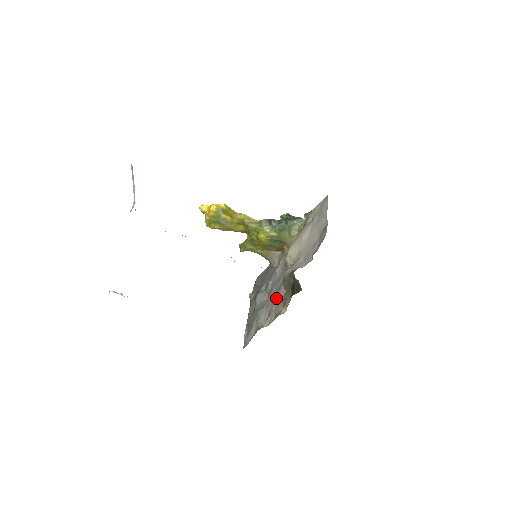
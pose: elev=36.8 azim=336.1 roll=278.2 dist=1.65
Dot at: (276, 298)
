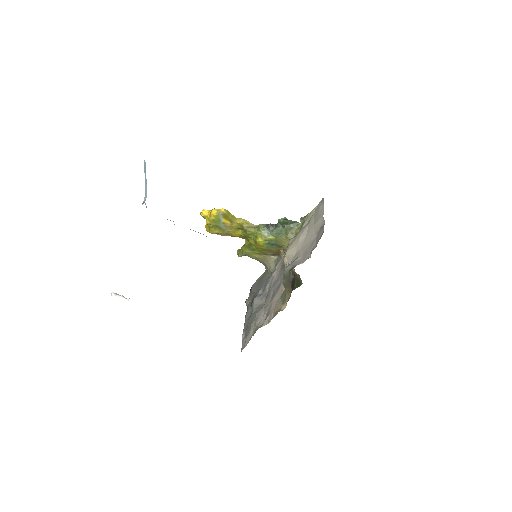
Dot at: (274, 298)
